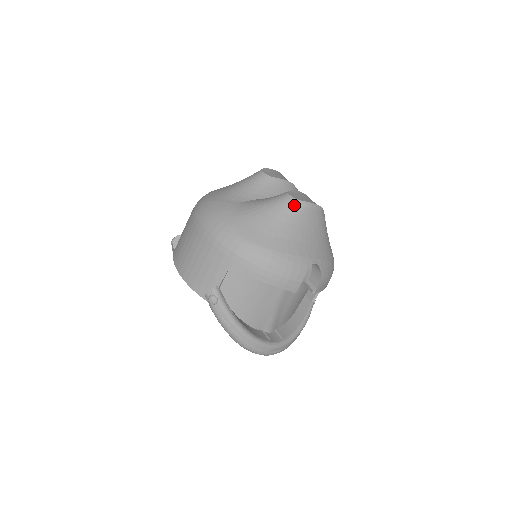
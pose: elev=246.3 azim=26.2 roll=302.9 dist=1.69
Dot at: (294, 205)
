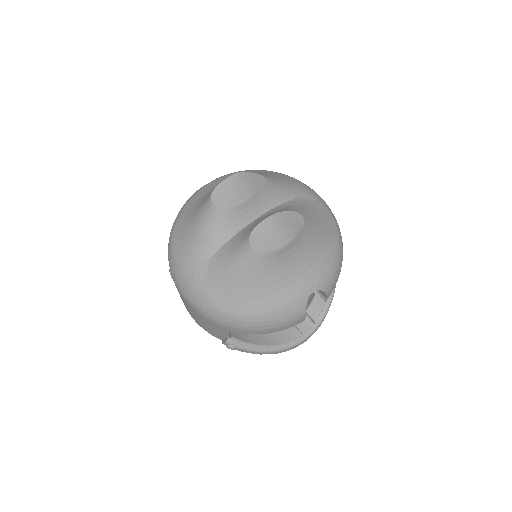
Dot at: (262, 259)
